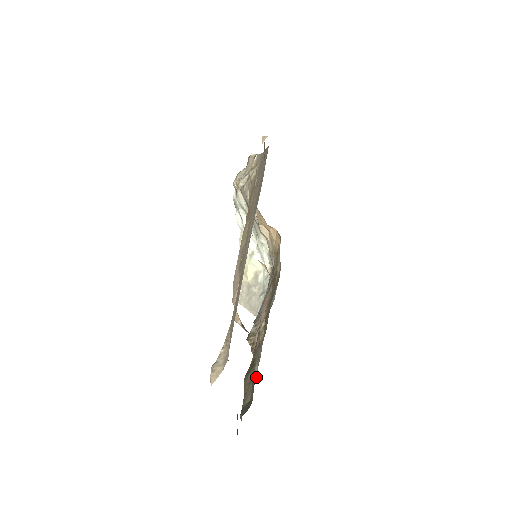
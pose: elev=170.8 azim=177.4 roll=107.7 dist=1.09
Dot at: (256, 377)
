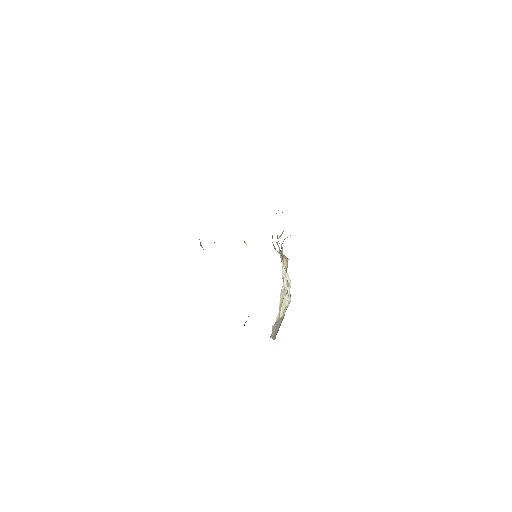
Dot at: occluded
